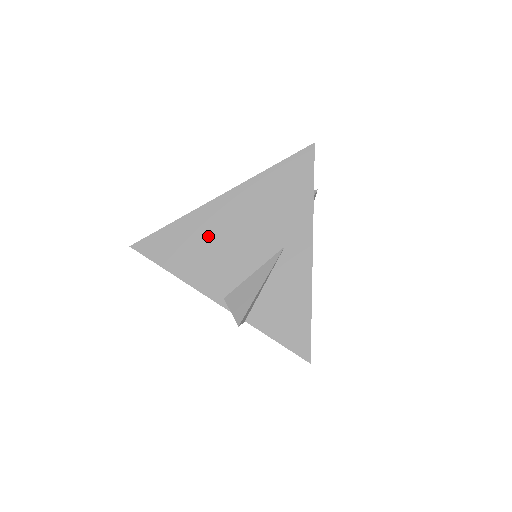
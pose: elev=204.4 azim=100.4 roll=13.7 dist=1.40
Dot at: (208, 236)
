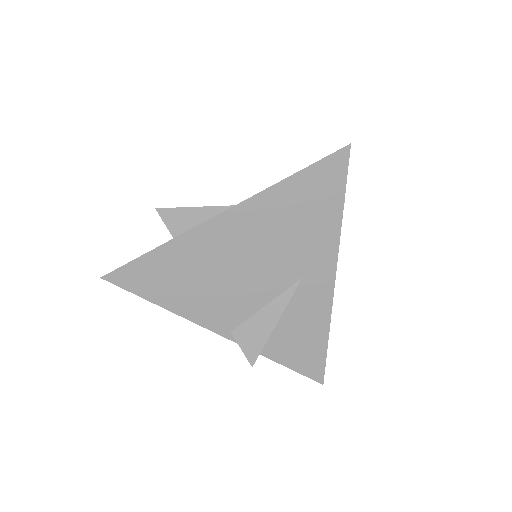
Dot at: (206, 266)
